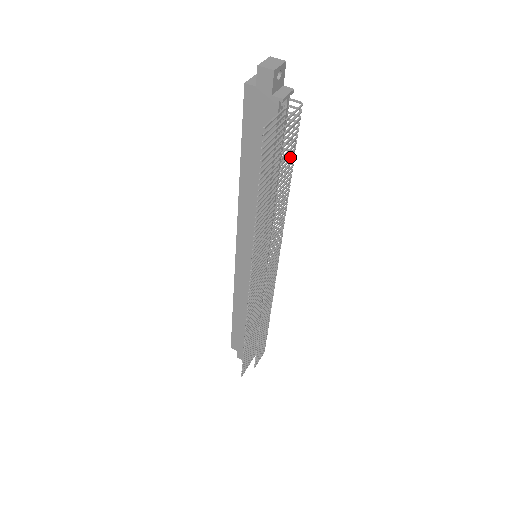
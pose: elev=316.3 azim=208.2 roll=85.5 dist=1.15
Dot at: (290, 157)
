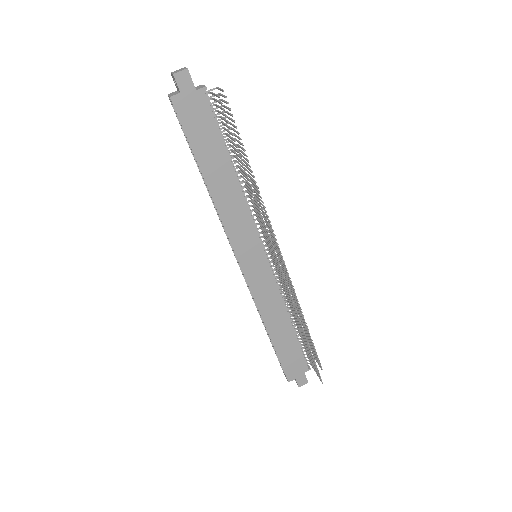
Dot at: (234, 135)
